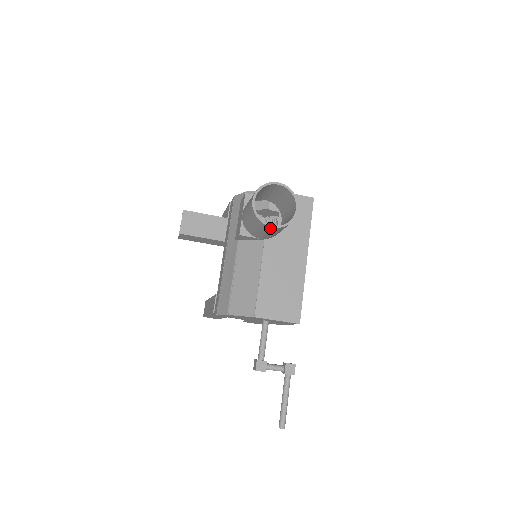
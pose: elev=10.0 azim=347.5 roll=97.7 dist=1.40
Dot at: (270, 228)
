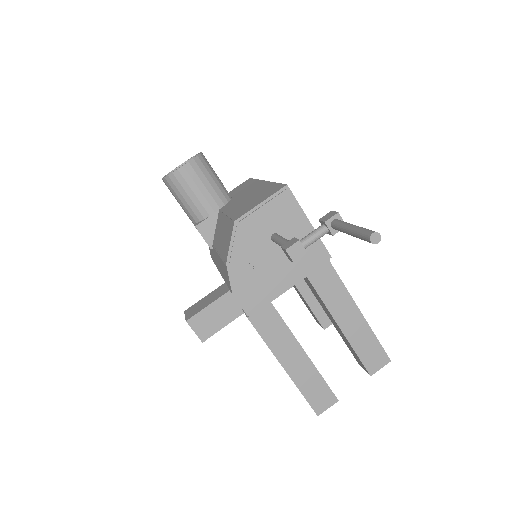
Dot at: (184, 171)
